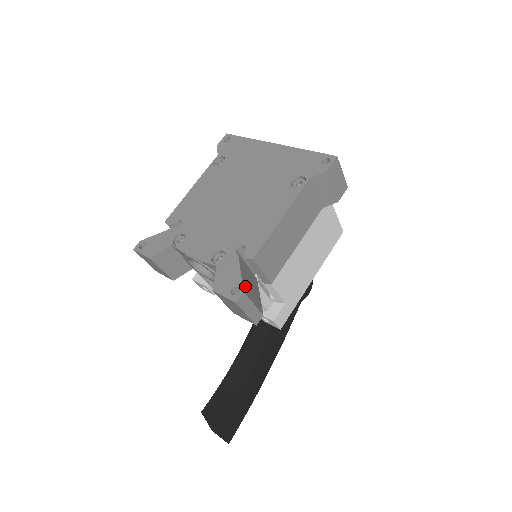
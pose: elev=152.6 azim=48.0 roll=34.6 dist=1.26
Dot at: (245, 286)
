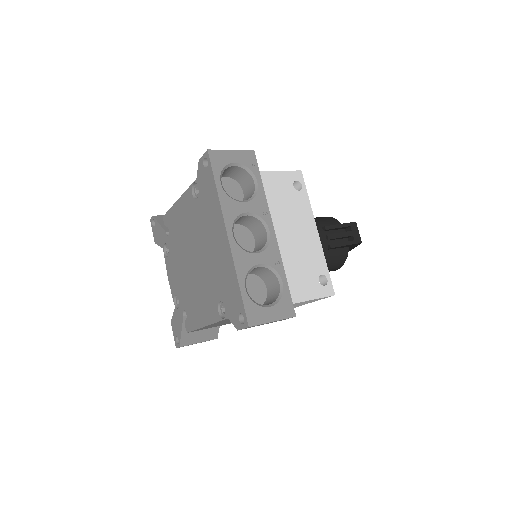
Dot at: (186, 339)
